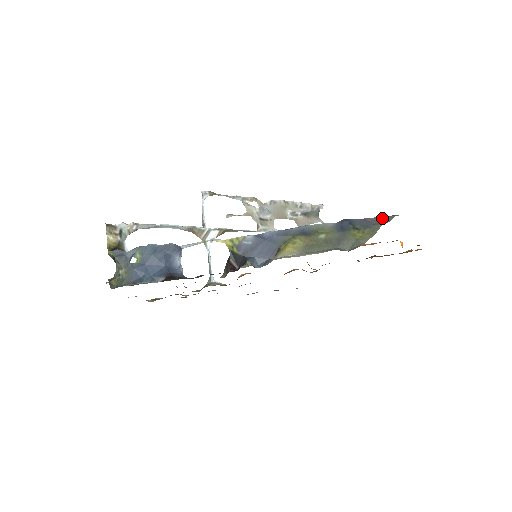
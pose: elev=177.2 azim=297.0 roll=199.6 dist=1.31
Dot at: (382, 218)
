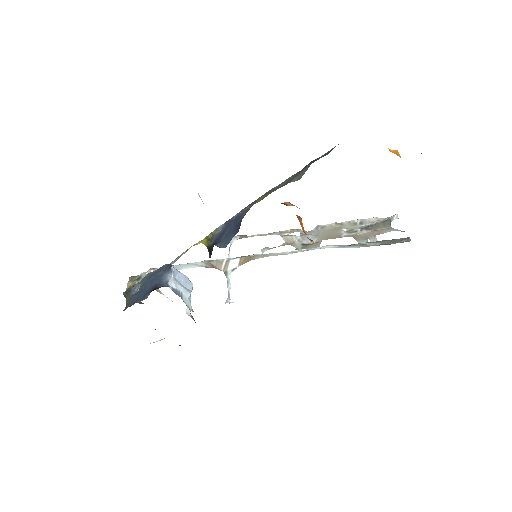
Dot at: occluded
